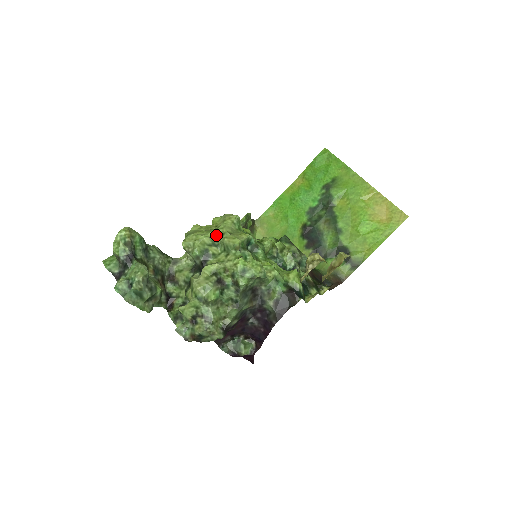
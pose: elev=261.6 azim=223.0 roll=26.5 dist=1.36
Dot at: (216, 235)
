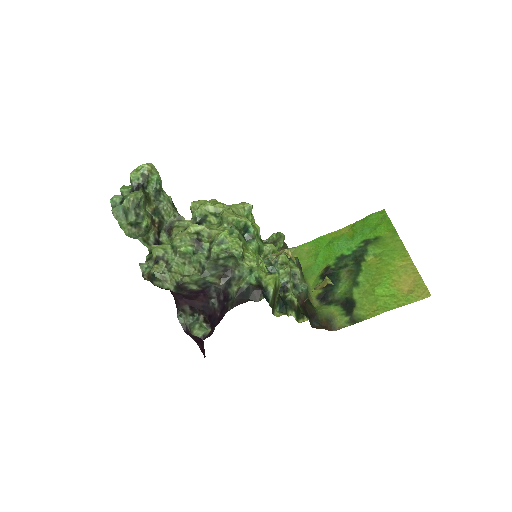
Dot at: (222, 208)
